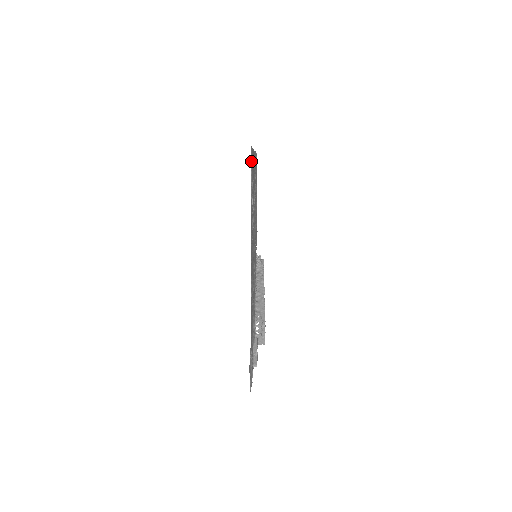
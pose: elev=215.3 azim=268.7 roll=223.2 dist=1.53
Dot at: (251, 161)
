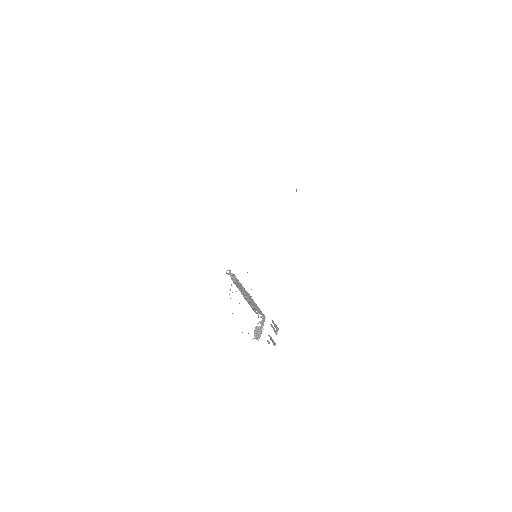
Dot at: occluded
